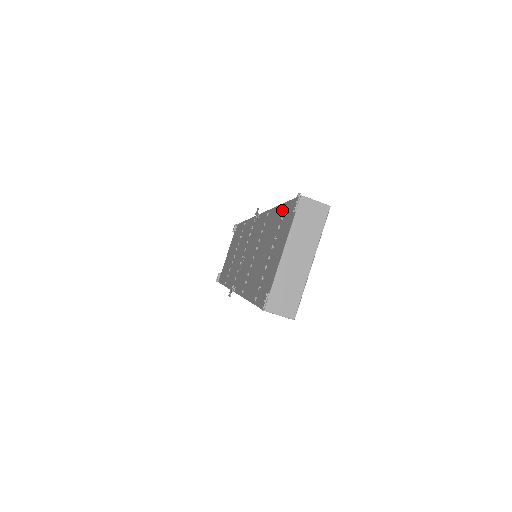
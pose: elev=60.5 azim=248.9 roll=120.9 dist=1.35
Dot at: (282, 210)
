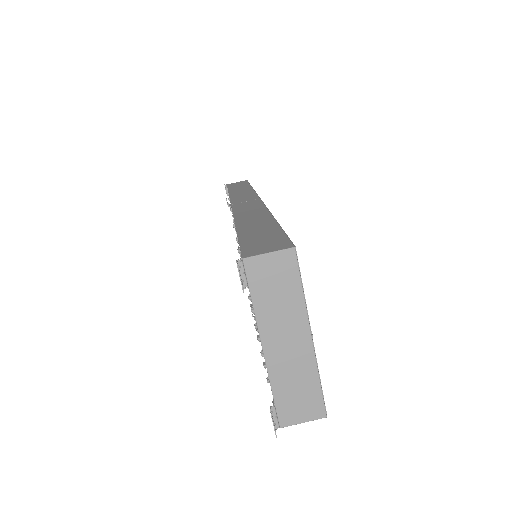
Dot at: occluded
